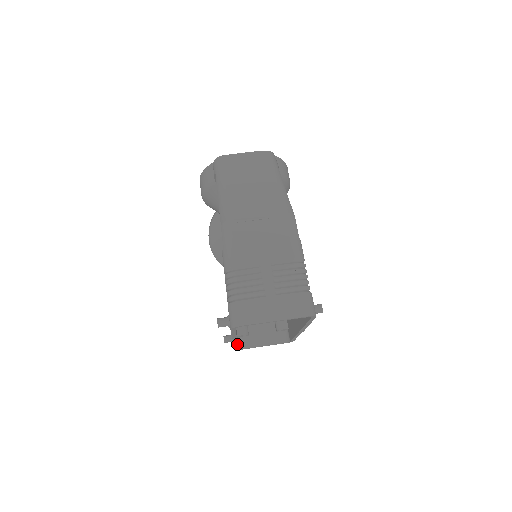
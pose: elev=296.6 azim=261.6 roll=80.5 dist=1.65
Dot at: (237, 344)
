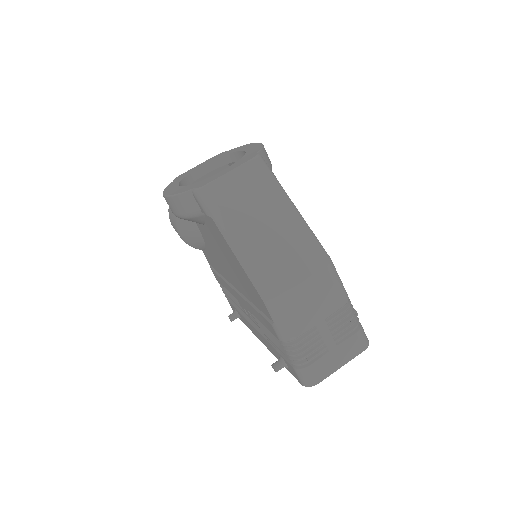
Dot at: occluded
